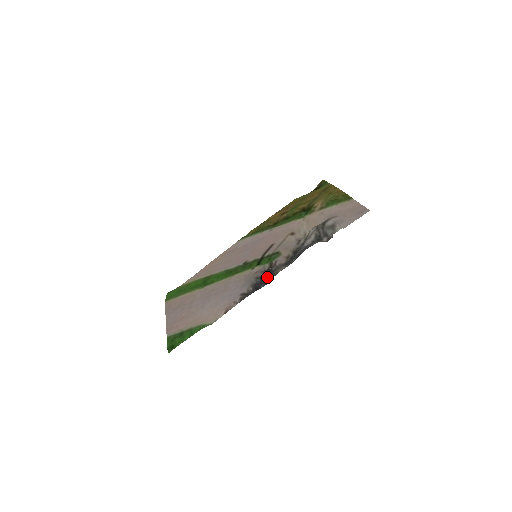
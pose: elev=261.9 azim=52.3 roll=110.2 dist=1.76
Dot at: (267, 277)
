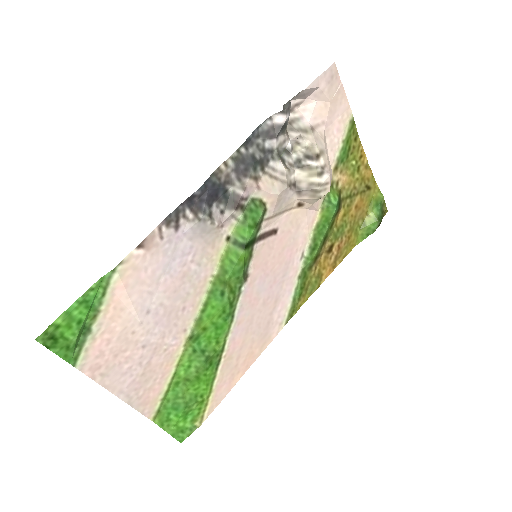
Dot at: (213, 191)
